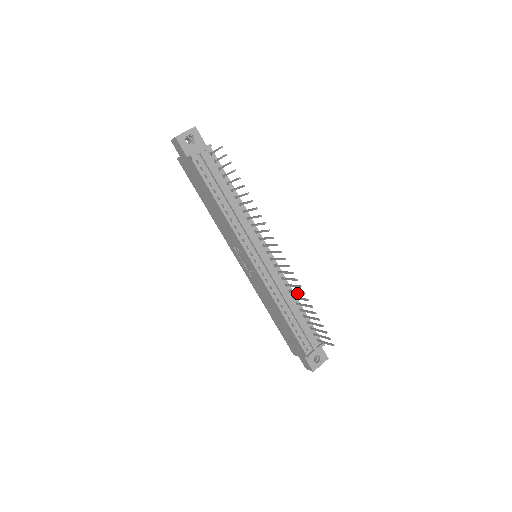
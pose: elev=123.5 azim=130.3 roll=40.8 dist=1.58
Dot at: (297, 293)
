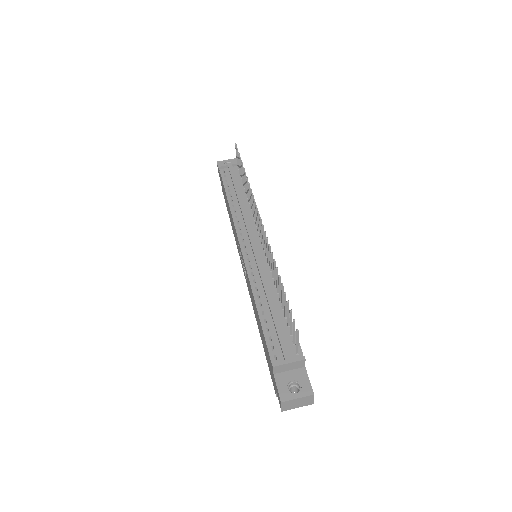
Dot at: (274, 272)
